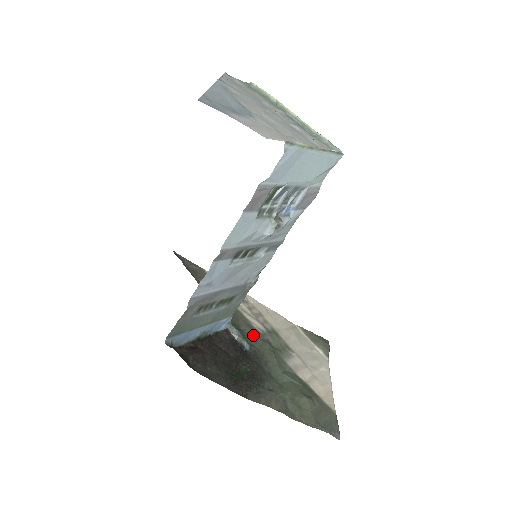
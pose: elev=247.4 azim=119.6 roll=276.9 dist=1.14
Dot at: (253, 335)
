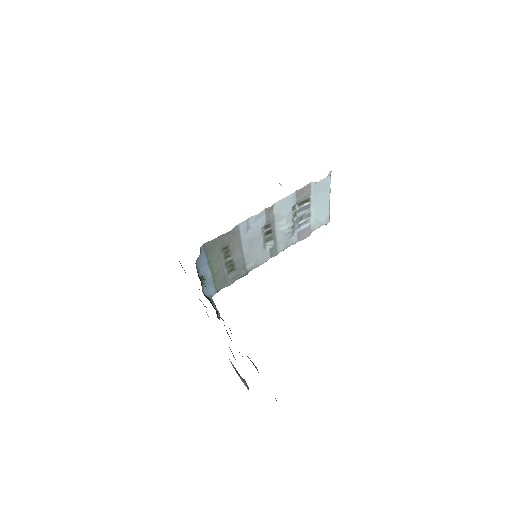
Dot at: occluded
